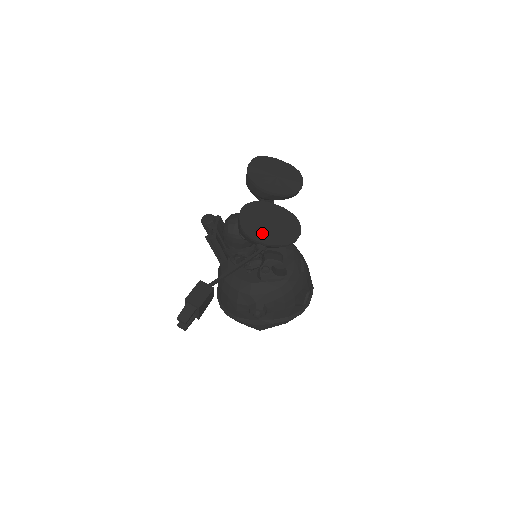
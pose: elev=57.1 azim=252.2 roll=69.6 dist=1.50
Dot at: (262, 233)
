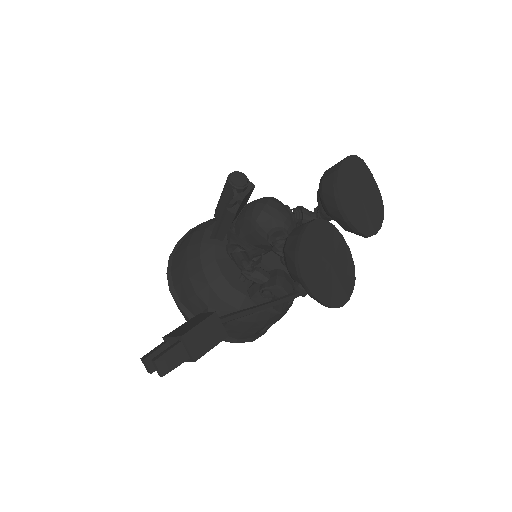
Dot at: (315, 275)
